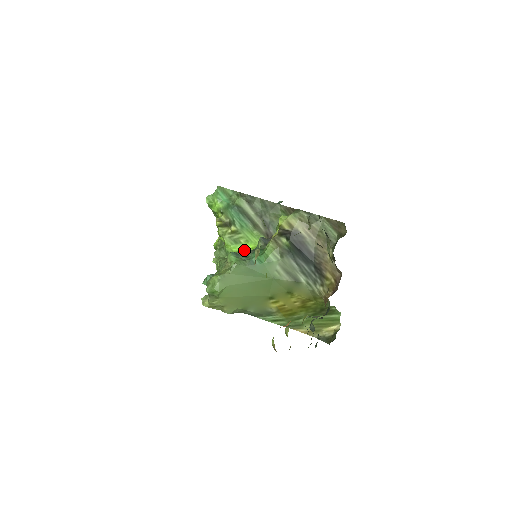
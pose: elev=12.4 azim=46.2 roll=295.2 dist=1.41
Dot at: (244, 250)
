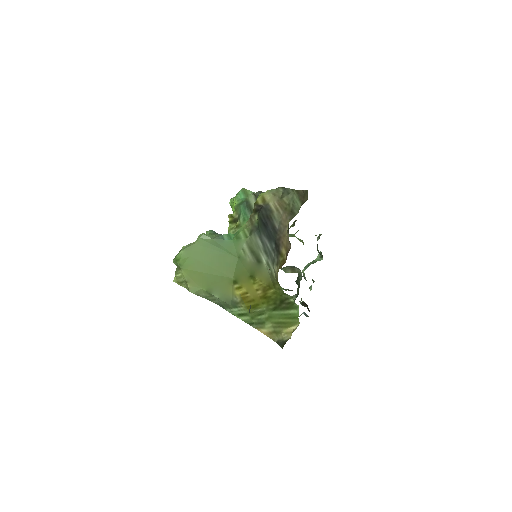
Dot at: occluded
